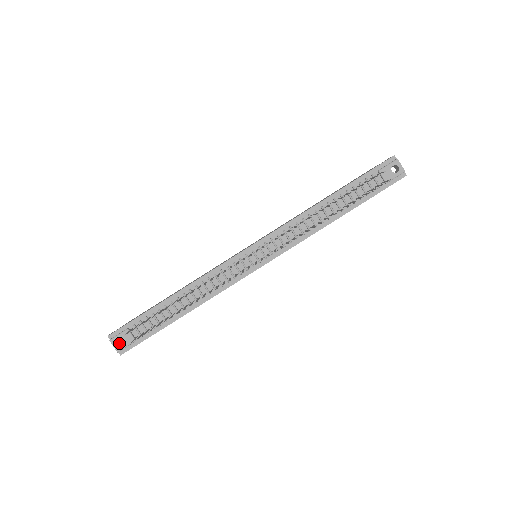
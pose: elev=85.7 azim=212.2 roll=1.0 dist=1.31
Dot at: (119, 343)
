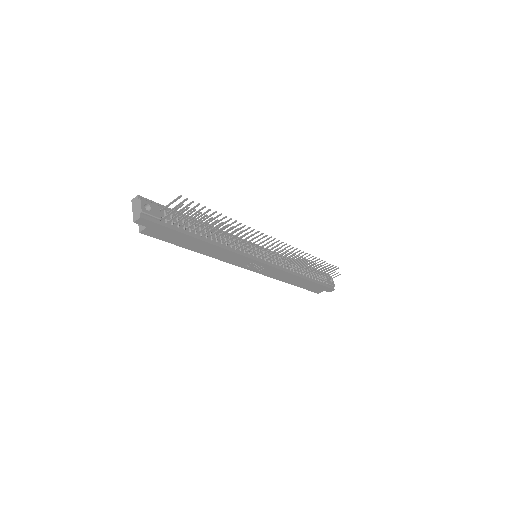
Dot at: occluded
